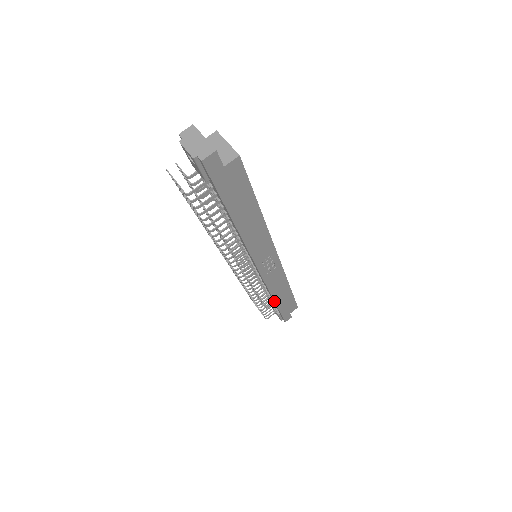
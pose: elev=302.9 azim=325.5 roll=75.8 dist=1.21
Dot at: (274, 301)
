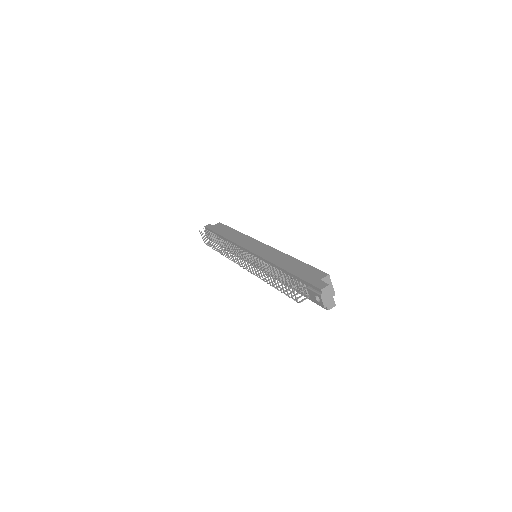
Dot at: (230, 252)
